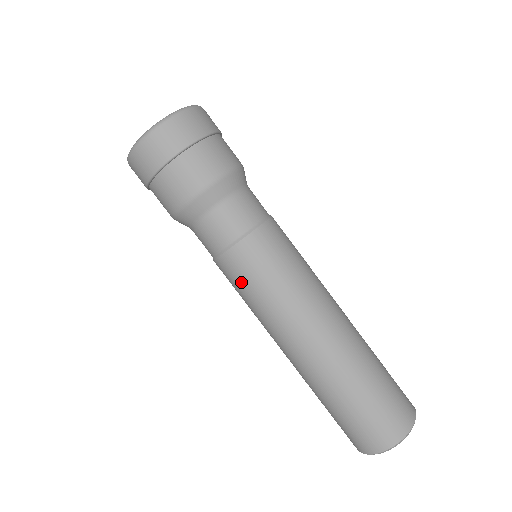
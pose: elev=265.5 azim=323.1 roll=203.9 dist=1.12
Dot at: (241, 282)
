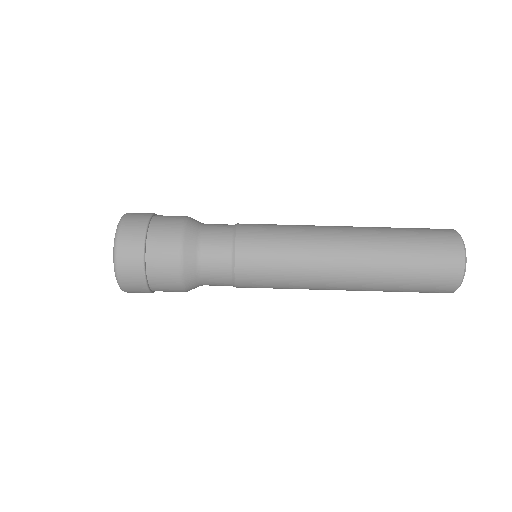
Dot at: (265, 242)
